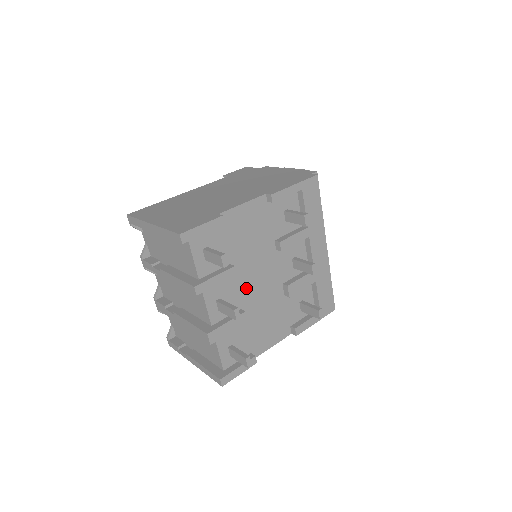
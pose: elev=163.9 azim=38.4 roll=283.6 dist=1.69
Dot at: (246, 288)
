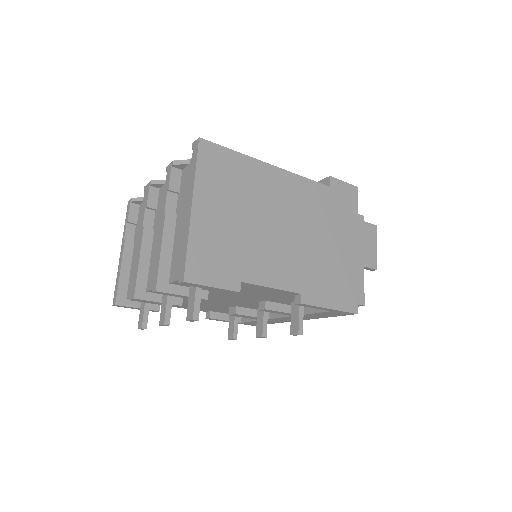
Dot at: occluded
